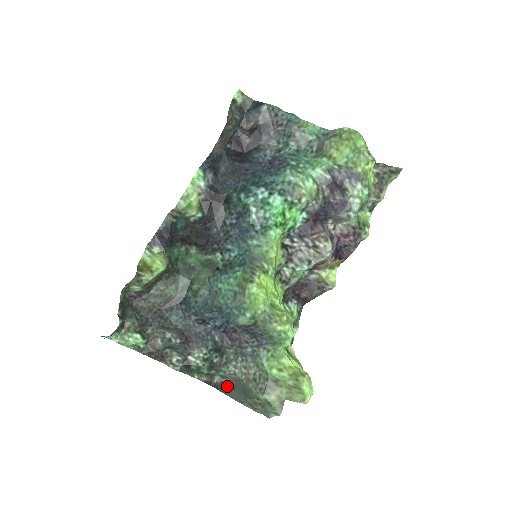
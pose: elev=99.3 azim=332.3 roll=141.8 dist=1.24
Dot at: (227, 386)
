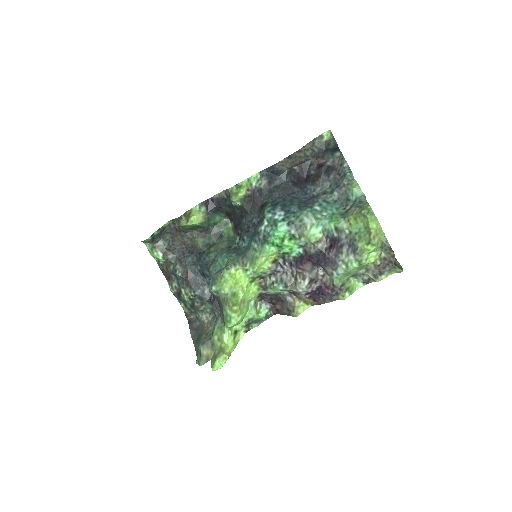
Dot at: (195, 326)
